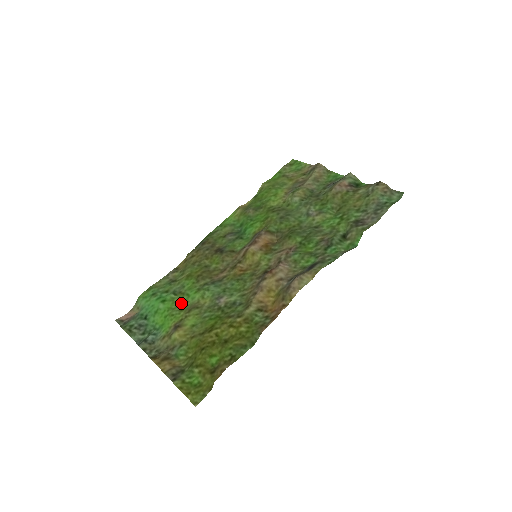
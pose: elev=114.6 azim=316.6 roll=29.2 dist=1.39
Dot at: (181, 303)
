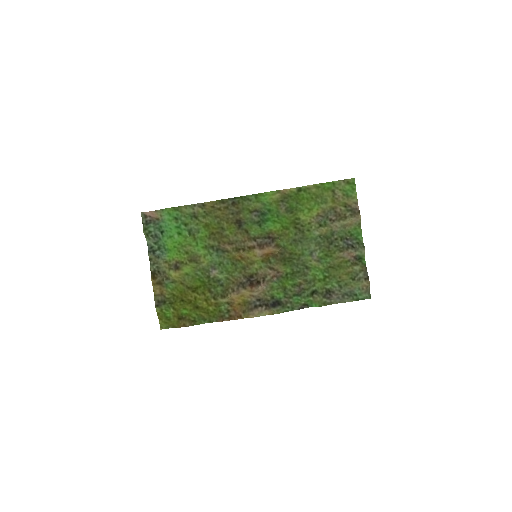
Dot at: (190, 245)
